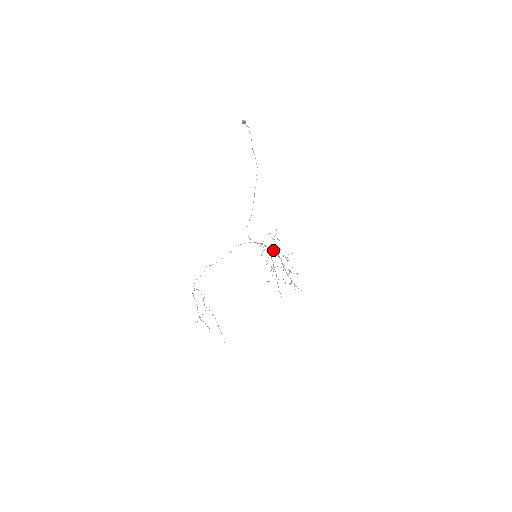
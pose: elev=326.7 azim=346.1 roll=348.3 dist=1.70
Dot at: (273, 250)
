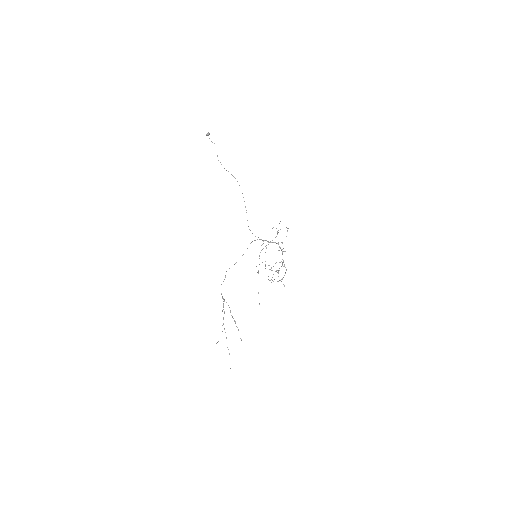
Dot at: (278, 243)
